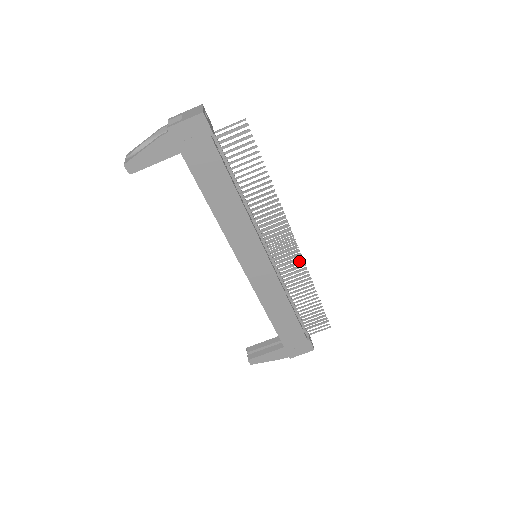
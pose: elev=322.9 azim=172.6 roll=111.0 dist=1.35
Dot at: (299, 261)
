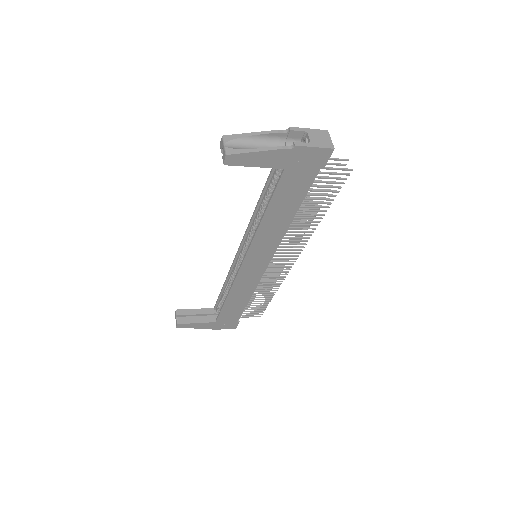
Dot at: (285, 271)
